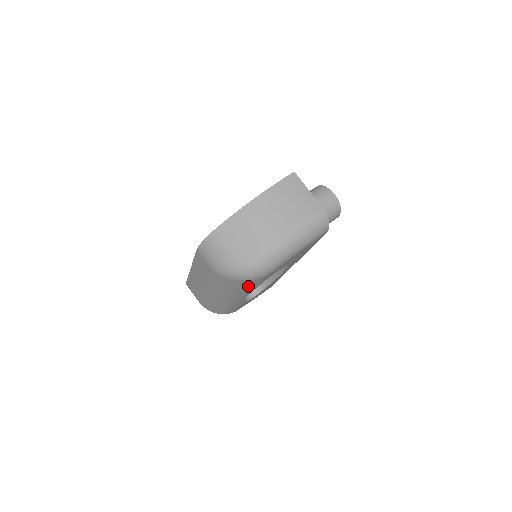
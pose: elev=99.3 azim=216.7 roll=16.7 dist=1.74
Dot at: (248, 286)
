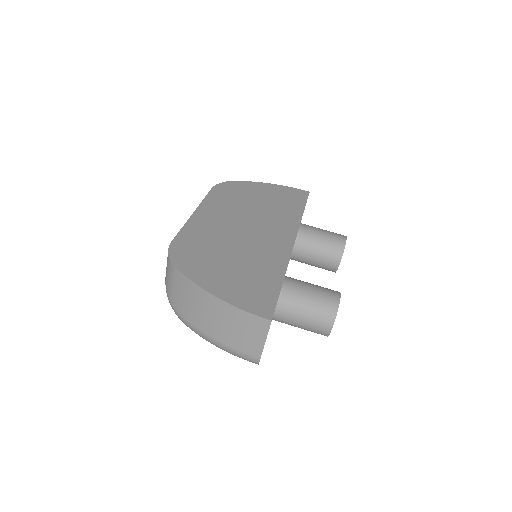
Dot at: occluded
